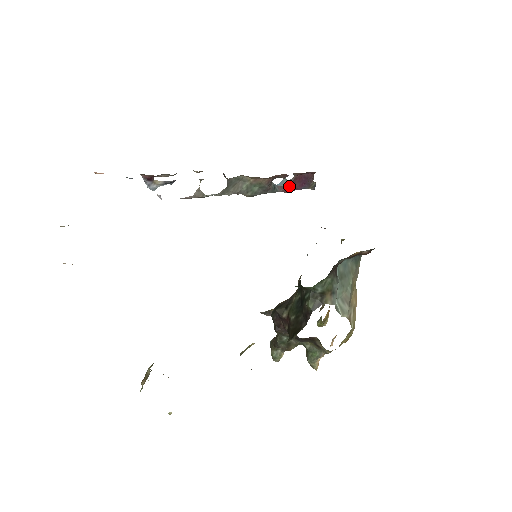
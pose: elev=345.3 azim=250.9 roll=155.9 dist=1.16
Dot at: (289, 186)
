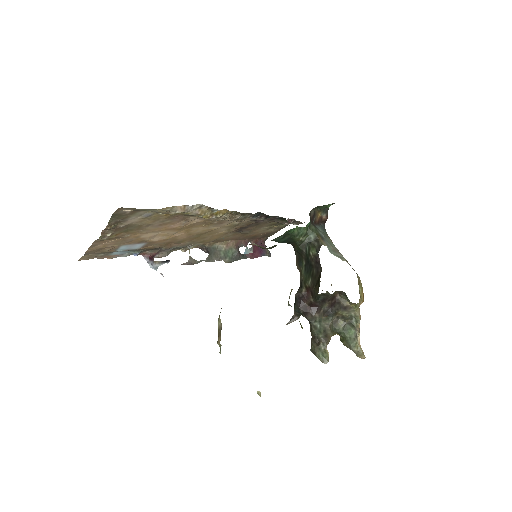
Dot at: (252, 253)
